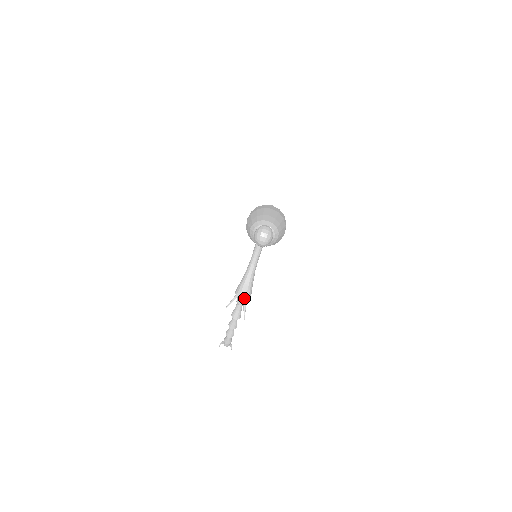
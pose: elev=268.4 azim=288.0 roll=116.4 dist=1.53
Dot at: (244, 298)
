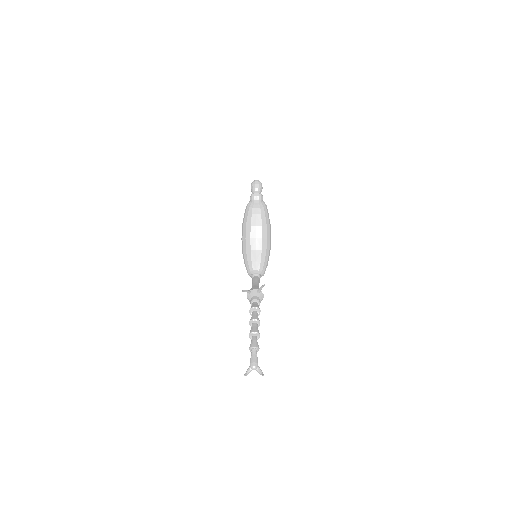
Dot at: (257, 290)
